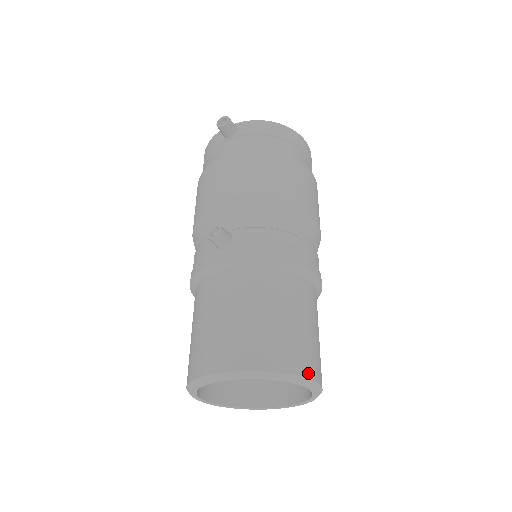
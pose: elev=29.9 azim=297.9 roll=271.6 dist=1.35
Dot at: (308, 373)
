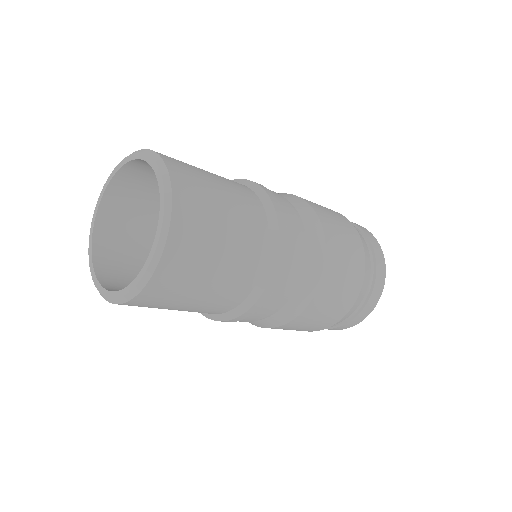
Dot at: occluded
